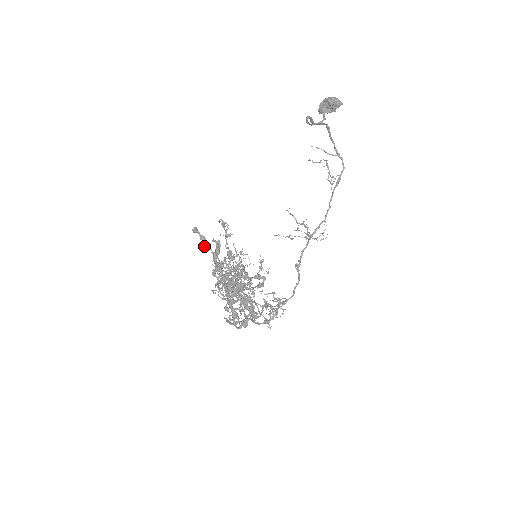
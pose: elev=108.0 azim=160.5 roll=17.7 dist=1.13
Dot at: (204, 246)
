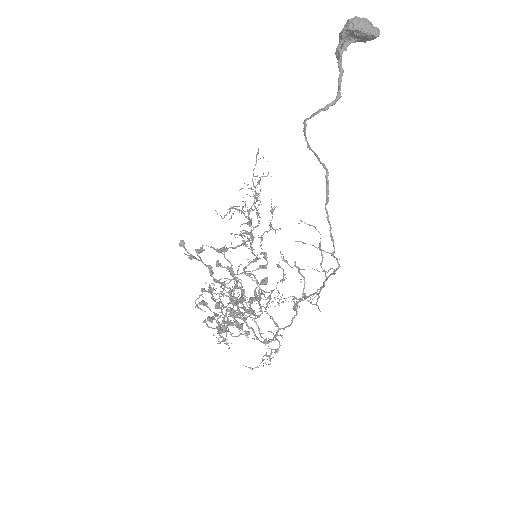
Dot at: (196, 252)
